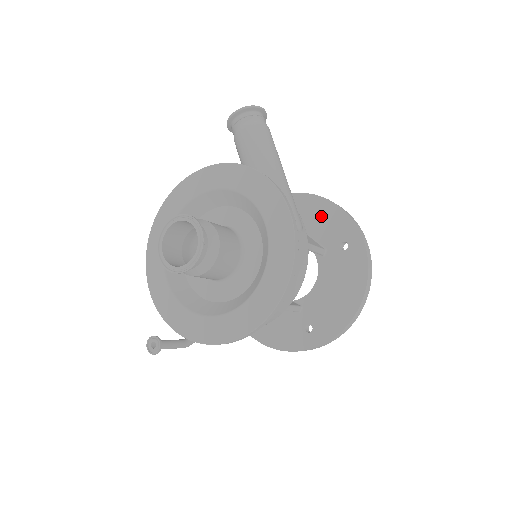
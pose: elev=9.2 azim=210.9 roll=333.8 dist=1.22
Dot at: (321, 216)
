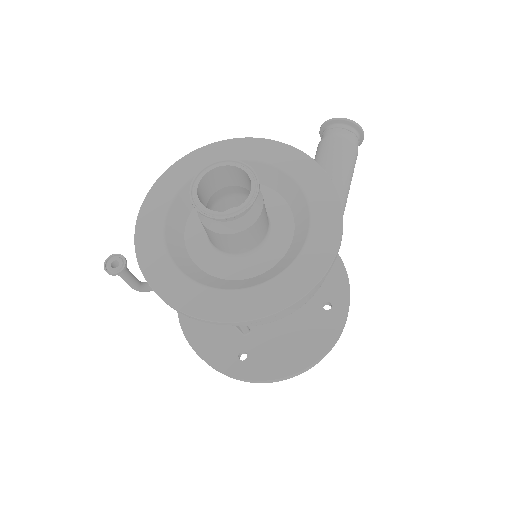
Dot at: occluded
